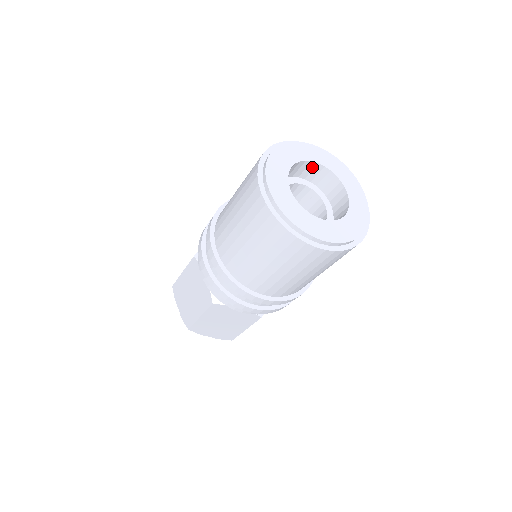
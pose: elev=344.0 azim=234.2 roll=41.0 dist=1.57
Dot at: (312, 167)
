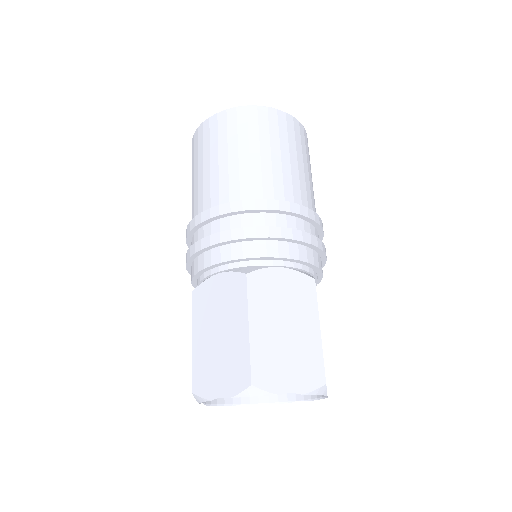
Dot at: occluded
